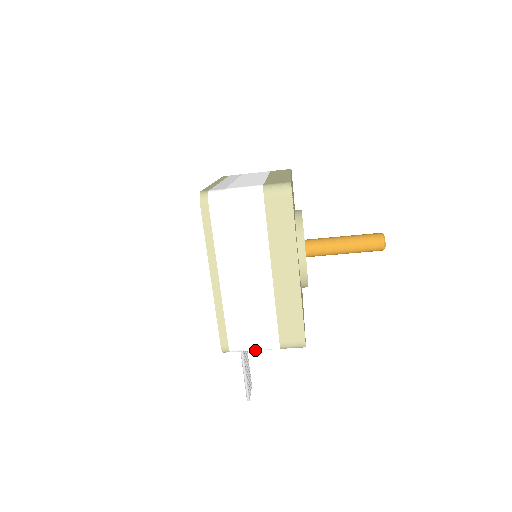
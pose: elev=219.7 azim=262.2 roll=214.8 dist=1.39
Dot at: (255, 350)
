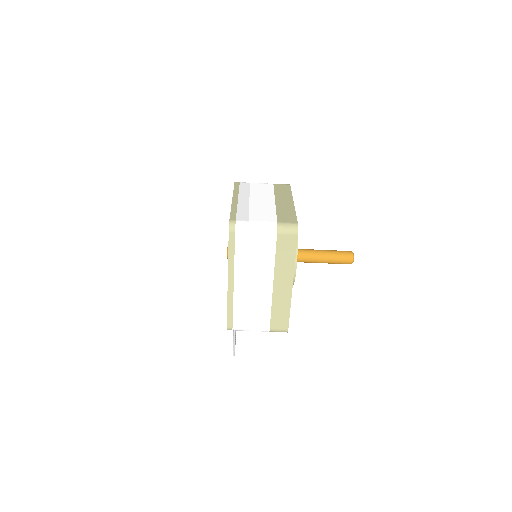
Dot at: occluded
